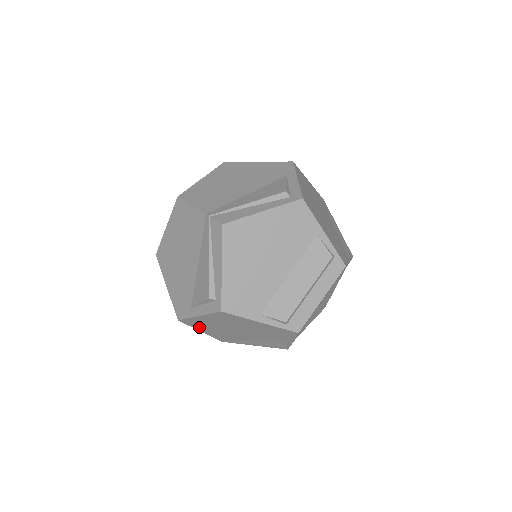
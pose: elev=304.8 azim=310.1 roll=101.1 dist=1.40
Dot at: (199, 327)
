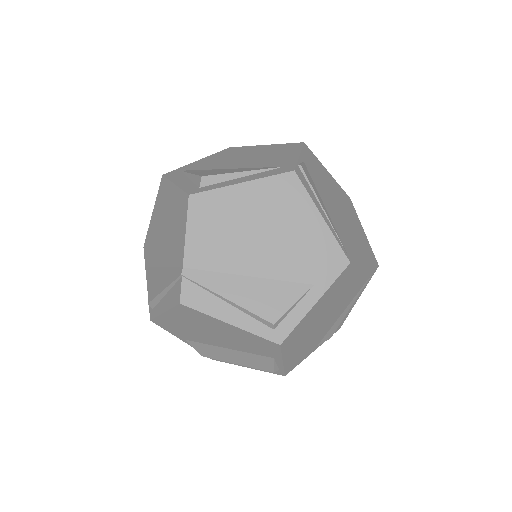
Dot at: occluded
